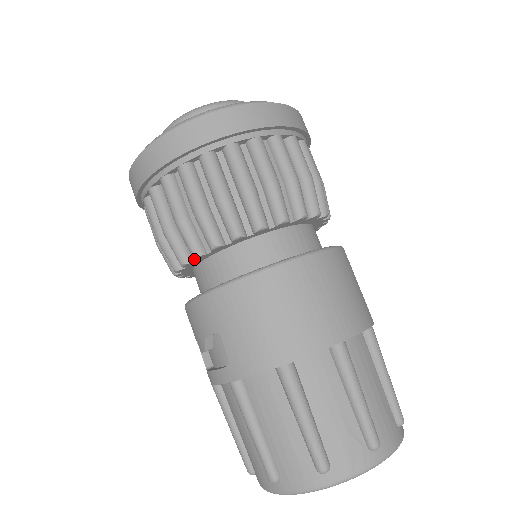
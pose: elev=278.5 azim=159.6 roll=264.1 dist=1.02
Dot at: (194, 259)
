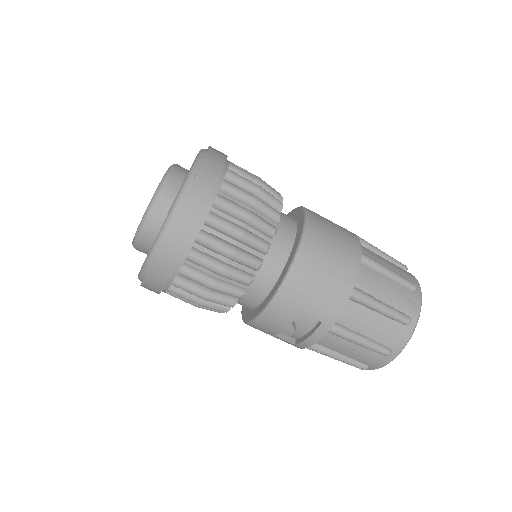
Dot at: occluded
